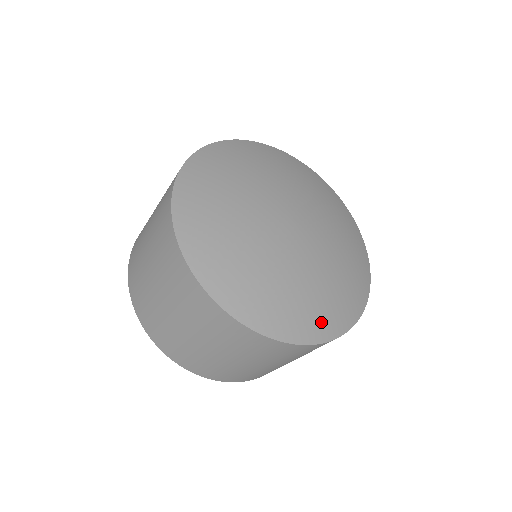
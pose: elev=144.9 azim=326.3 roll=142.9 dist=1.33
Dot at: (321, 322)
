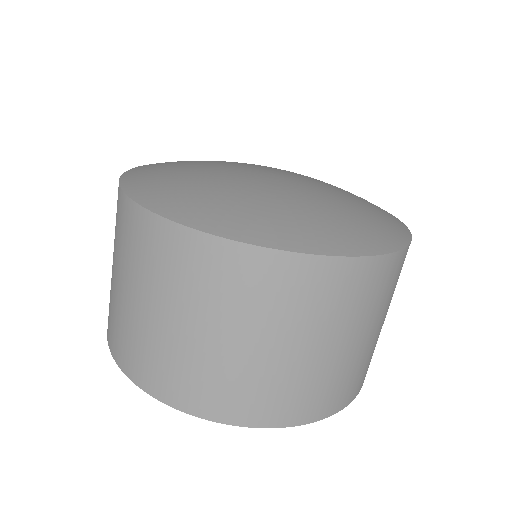
Dot at: (248, 224)
